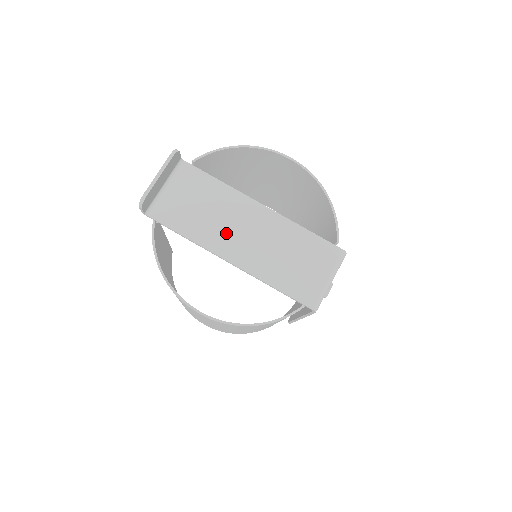
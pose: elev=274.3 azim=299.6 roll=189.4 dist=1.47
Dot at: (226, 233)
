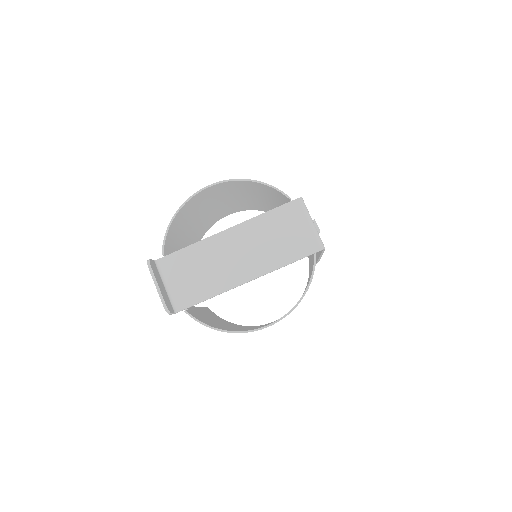
Dot at: (228, 269)
